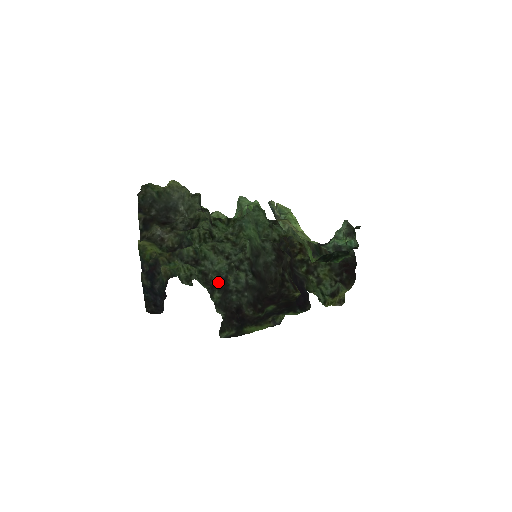
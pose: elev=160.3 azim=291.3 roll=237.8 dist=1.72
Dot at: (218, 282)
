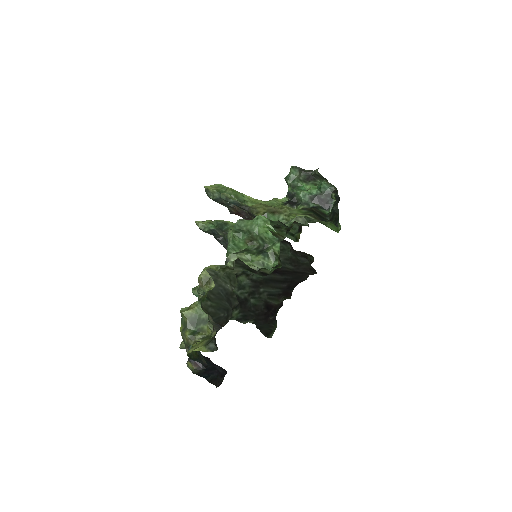
Dot at: occluded
